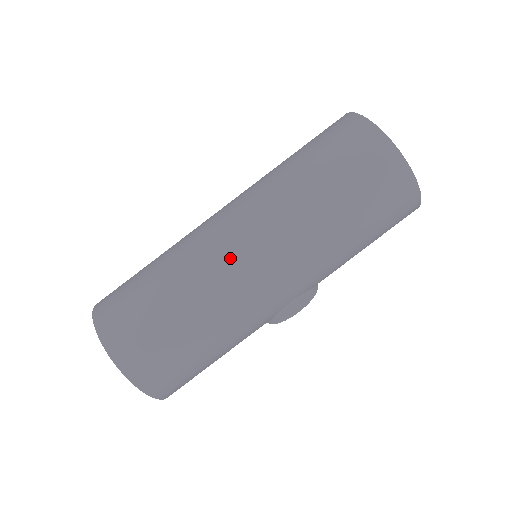
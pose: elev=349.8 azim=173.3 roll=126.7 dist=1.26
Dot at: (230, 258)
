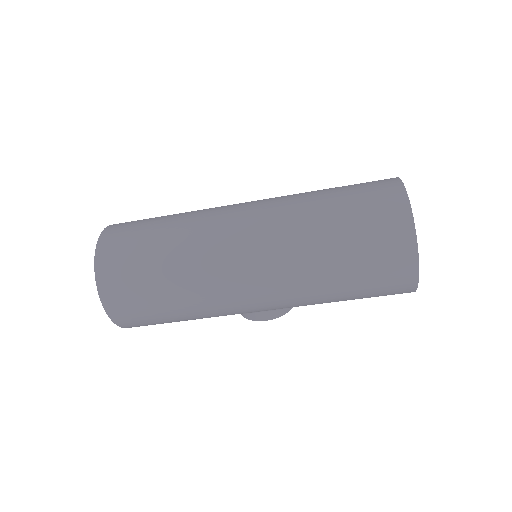
Dot at: (228, 262)
